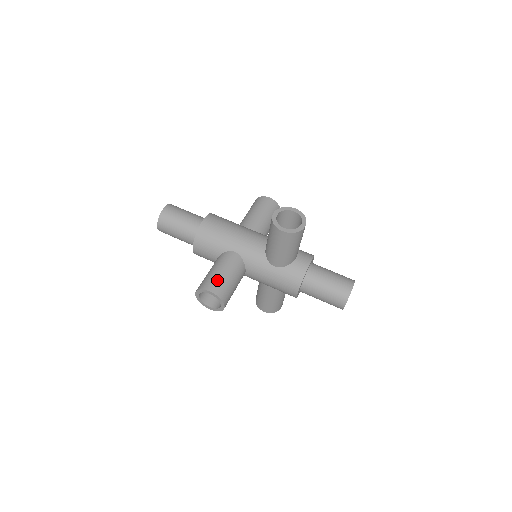
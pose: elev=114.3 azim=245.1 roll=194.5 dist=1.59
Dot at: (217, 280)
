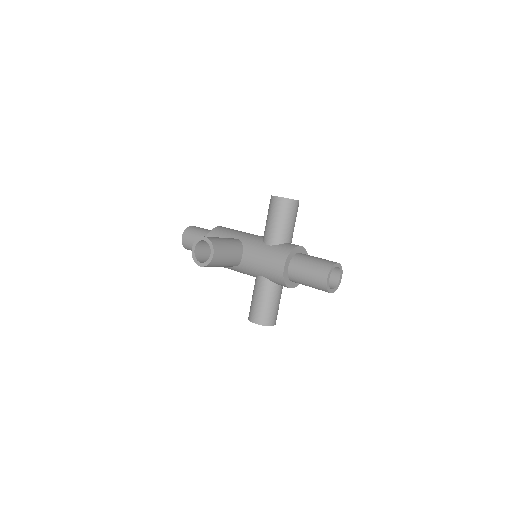
Dot at: (214, 237)
